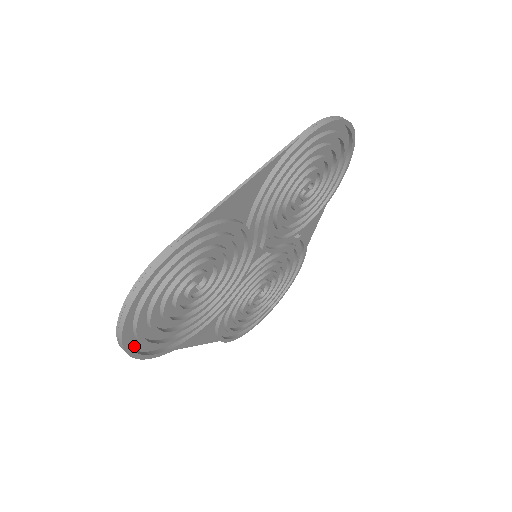
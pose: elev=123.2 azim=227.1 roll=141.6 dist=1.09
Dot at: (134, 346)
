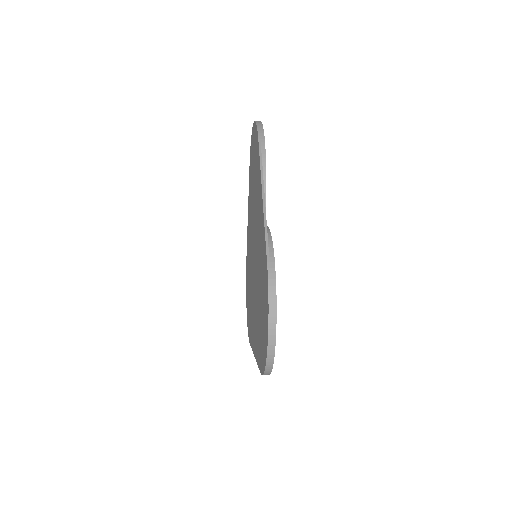
Dot at: occluded
